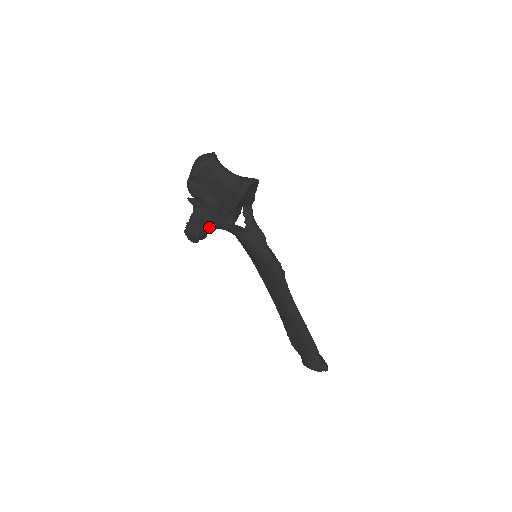
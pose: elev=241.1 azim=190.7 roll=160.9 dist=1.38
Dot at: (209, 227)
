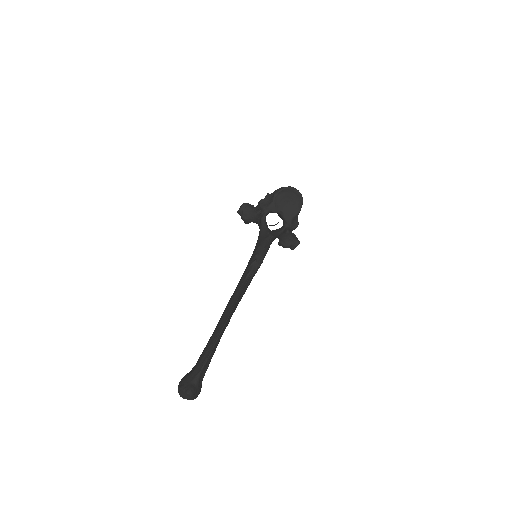
Dot at: (254, 208)
